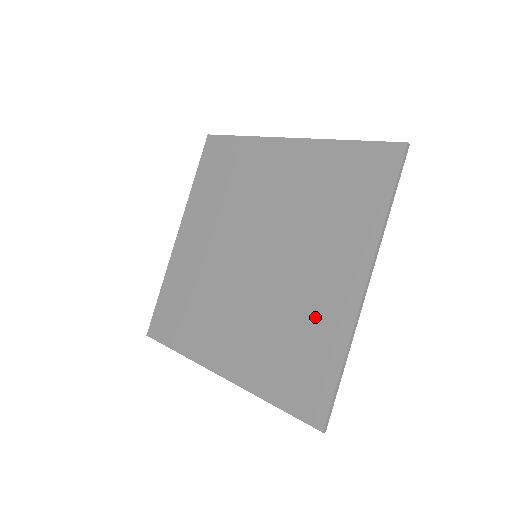
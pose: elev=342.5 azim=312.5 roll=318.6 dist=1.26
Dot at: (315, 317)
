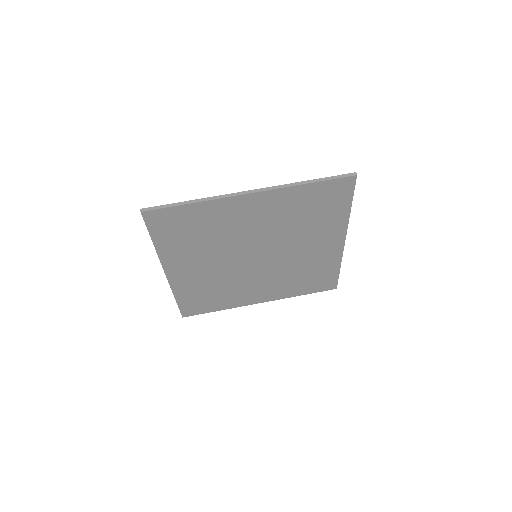
Dot at: (317, 262)
